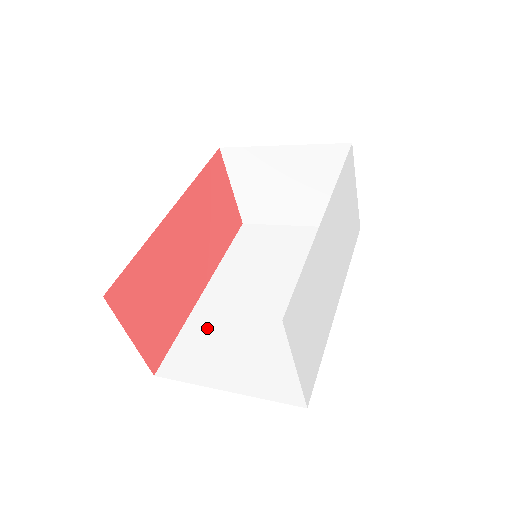
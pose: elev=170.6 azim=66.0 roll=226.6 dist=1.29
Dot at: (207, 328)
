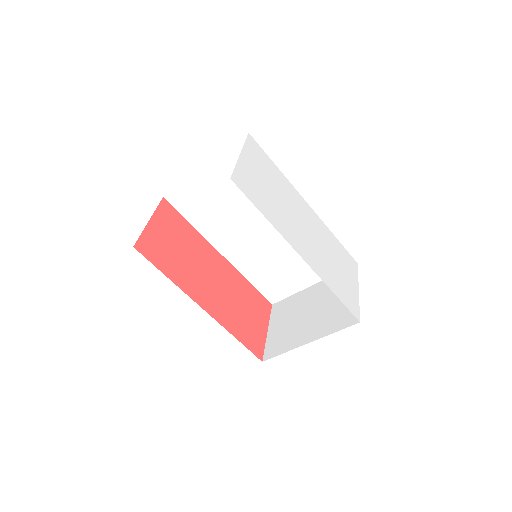
Dot at: occluded
